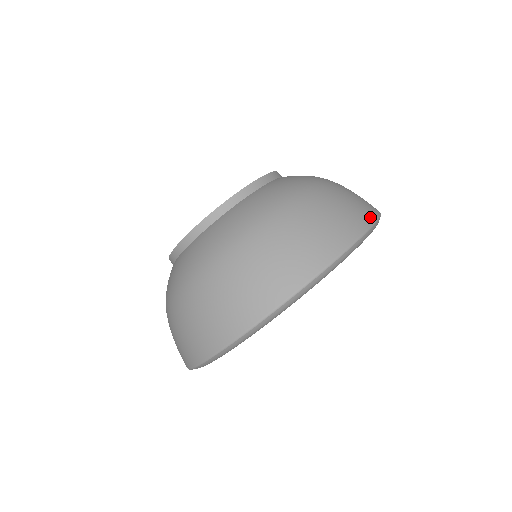
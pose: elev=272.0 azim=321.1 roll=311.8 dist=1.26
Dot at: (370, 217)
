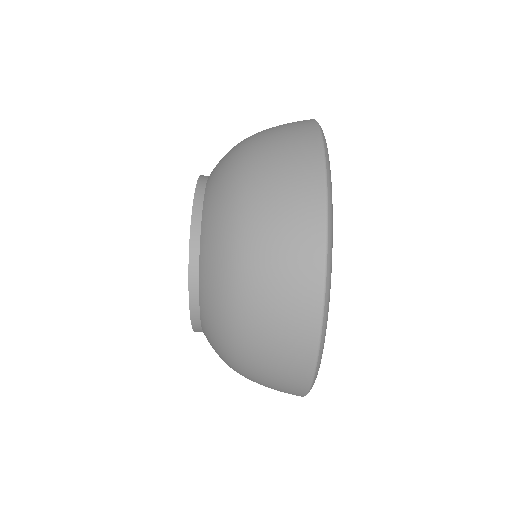
Dot at: (311, 128)
